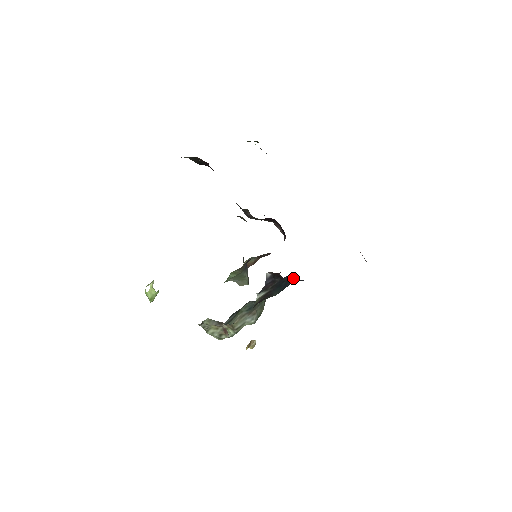
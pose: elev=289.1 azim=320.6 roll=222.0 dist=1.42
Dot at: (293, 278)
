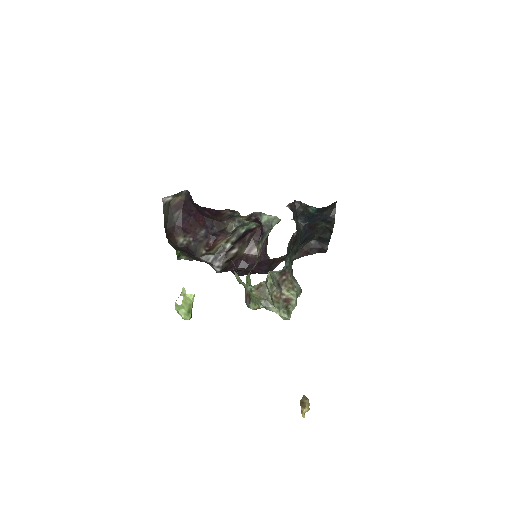
Dot at: (300, 226)
